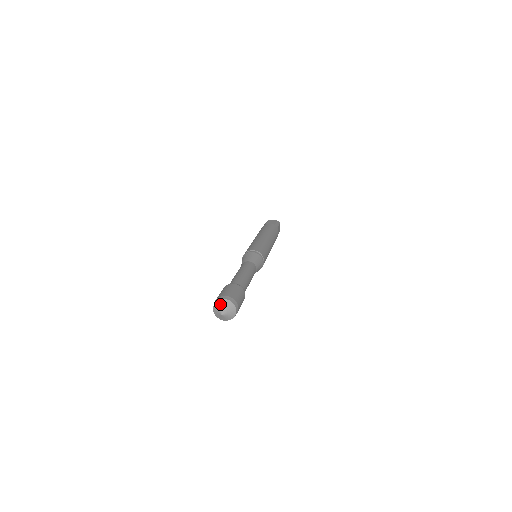
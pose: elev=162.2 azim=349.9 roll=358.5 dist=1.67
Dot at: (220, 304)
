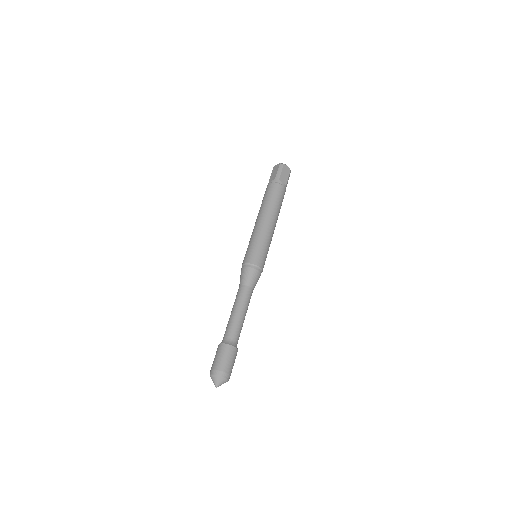
Dot at: (219, 380)
